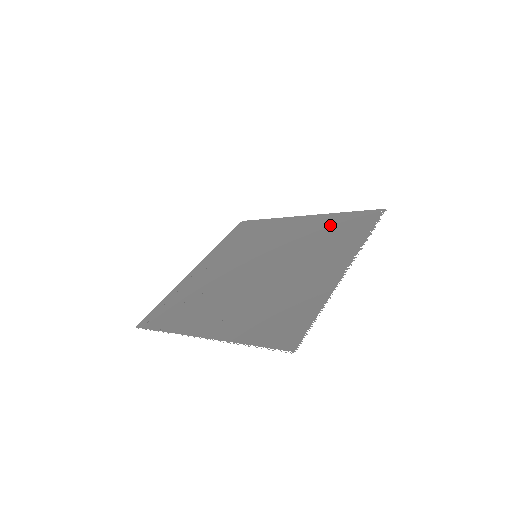
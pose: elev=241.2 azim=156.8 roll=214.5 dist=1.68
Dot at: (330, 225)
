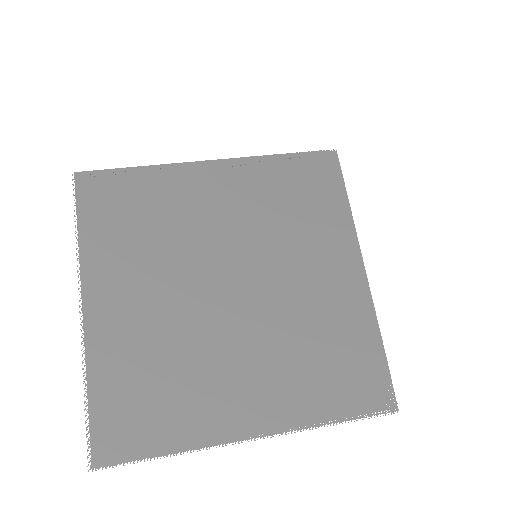
Dot at: (346, 337)
